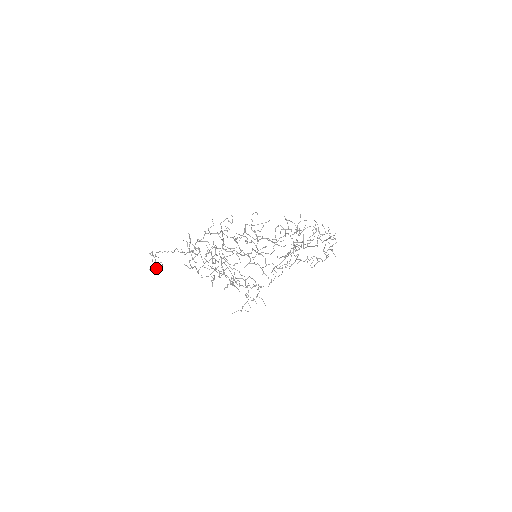
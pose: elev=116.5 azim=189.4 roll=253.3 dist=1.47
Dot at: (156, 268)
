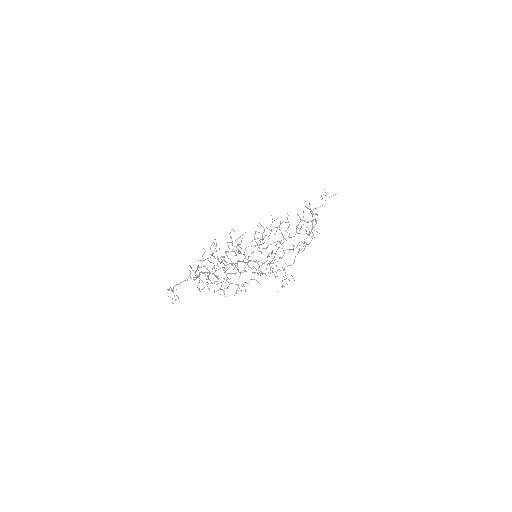
Dot at: occluded
